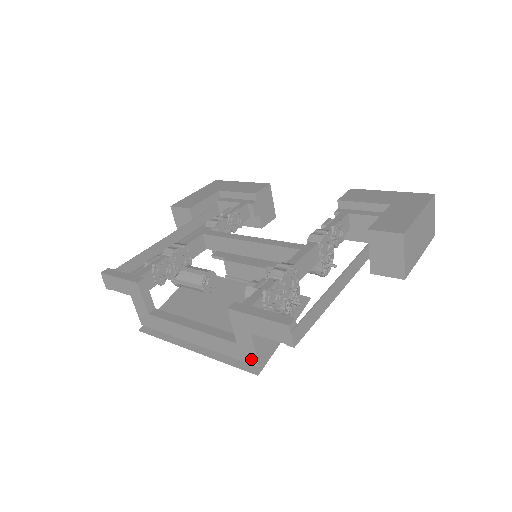
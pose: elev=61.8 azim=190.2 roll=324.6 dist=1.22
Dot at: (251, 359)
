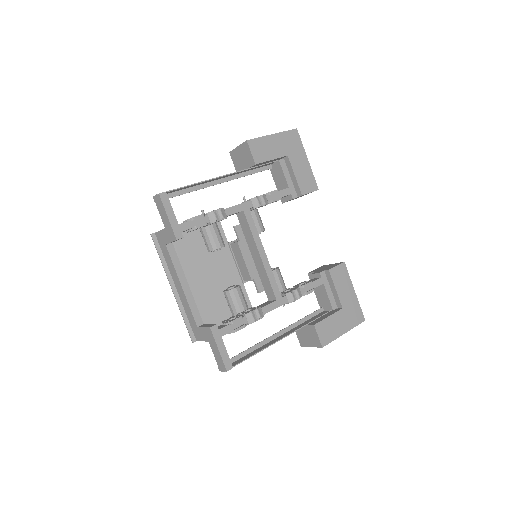
Dot at: (197, 336)
